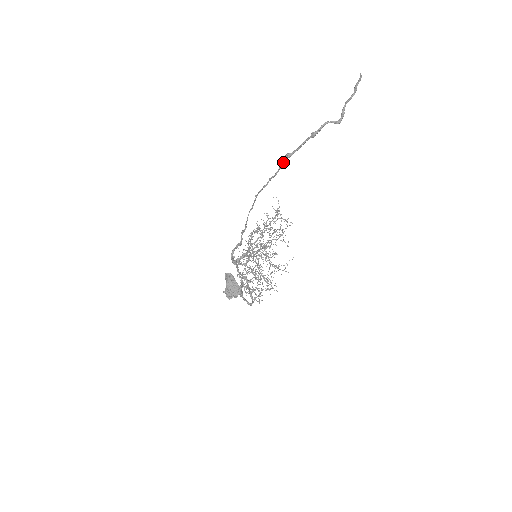
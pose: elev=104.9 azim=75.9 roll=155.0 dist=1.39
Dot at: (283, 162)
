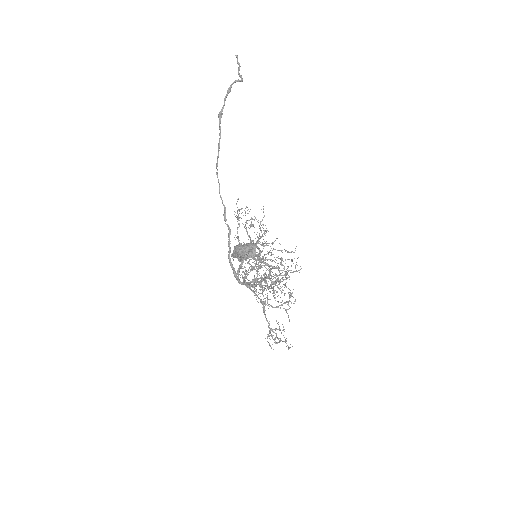
Dot at: occluded
